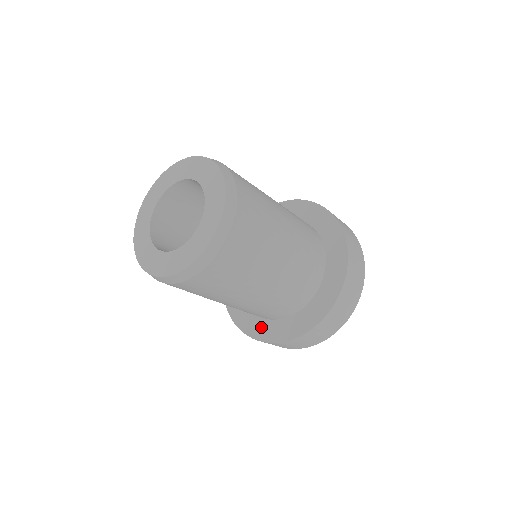
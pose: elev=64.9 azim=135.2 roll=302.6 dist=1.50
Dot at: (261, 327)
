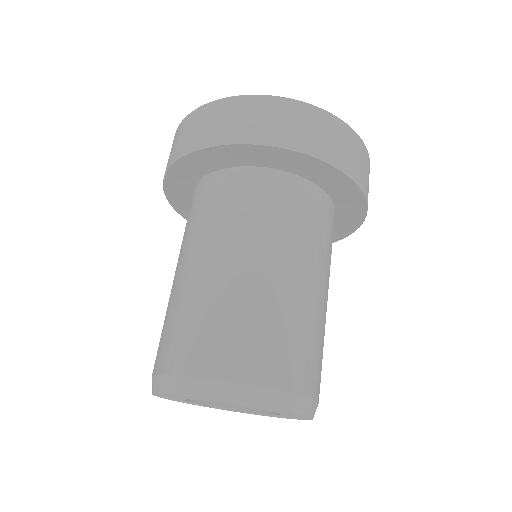
Dot at: occluded
